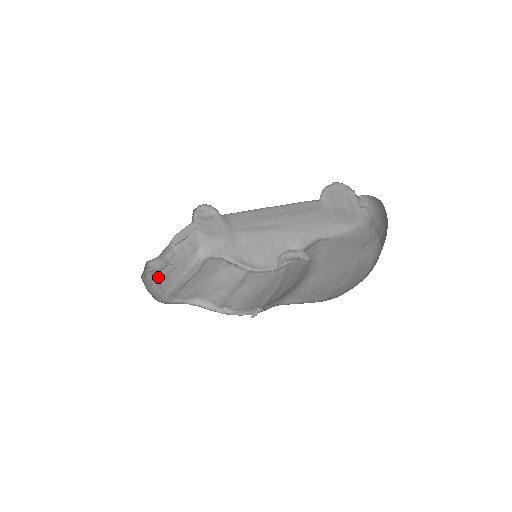
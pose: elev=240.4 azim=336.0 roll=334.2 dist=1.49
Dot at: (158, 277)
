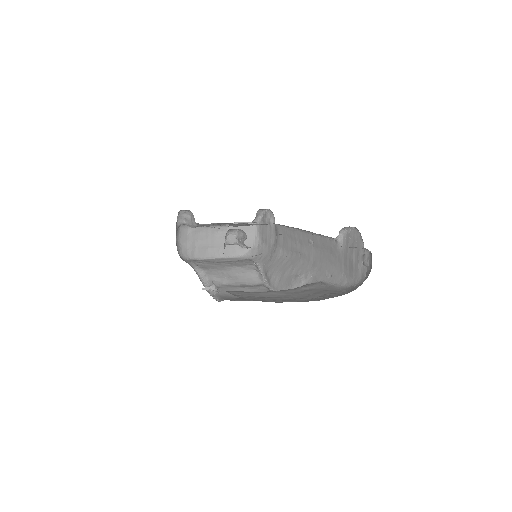
Dot at: (197, 241)
